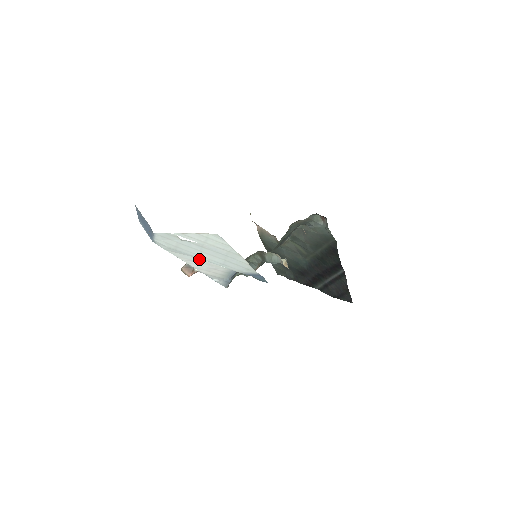
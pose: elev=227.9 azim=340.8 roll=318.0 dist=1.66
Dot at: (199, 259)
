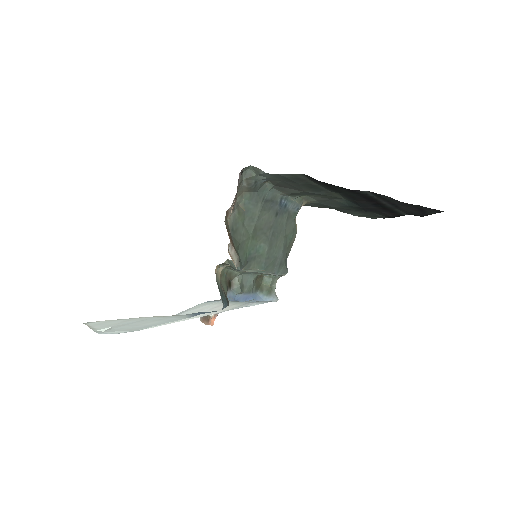
Dot at: occluded
